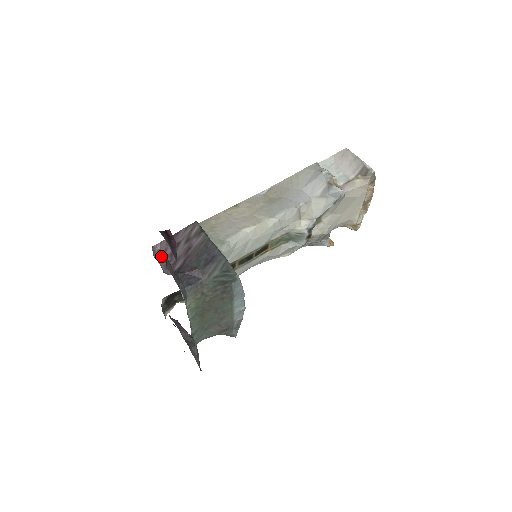
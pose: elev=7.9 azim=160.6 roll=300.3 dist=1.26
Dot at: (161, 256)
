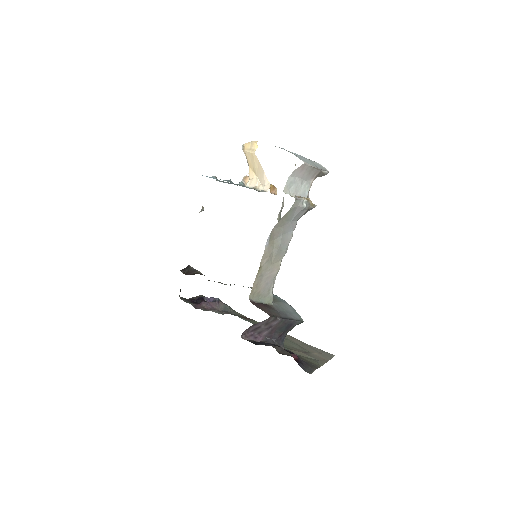
Dot at: (247, 336)
